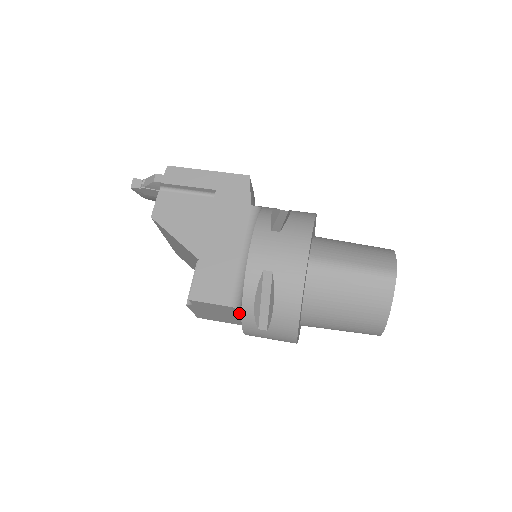
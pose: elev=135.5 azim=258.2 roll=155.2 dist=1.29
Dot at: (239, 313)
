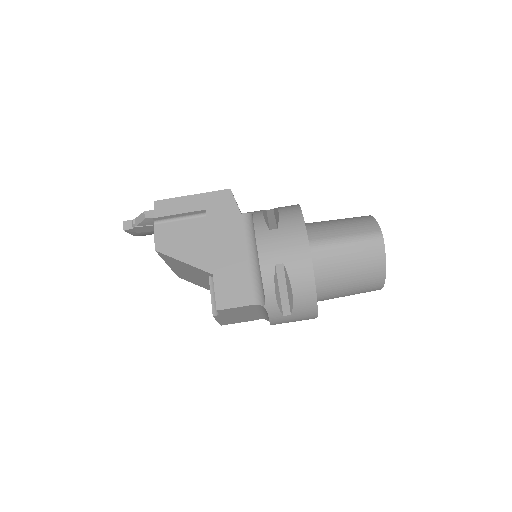
Dot at: (264, 307)
